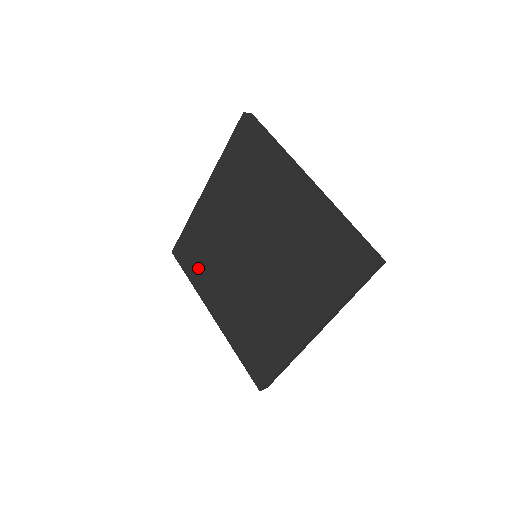
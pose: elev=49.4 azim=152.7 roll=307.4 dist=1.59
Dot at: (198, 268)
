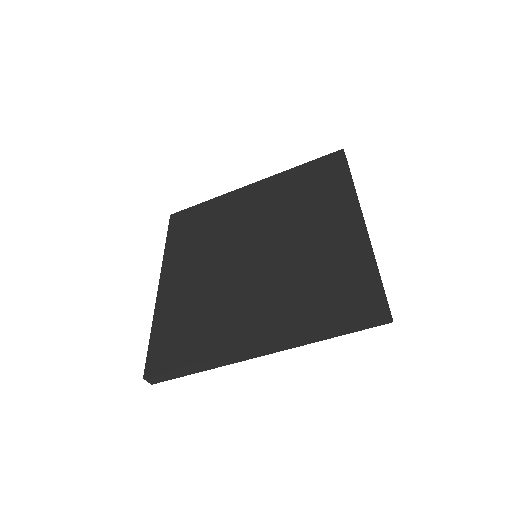
Dot at: (186, 238)
